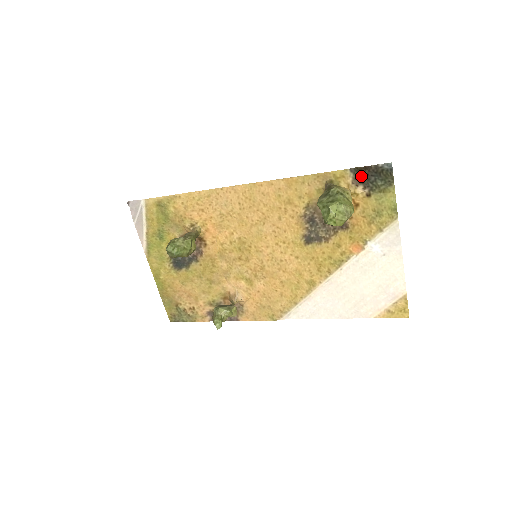
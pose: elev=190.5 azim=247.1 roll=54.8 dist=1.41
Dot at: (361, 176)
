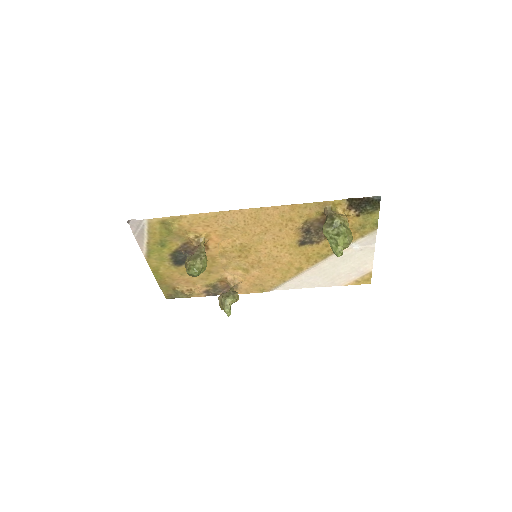
Dot at: (355, 204)
